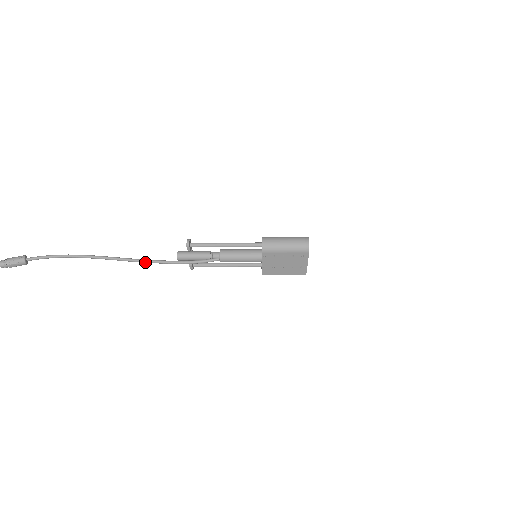
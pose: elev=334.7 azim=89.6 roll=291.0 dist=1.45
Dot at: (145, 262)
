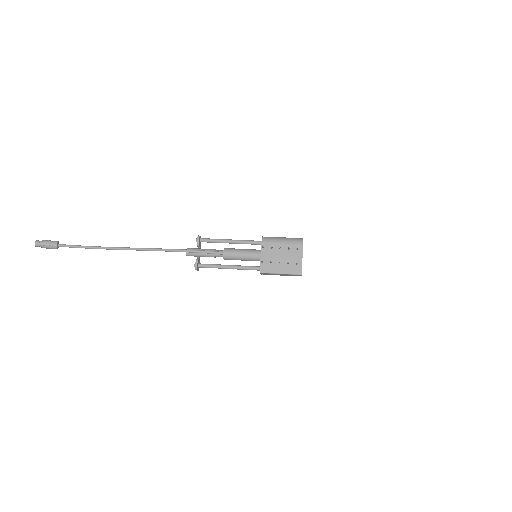
Dot at: (158, 250)
